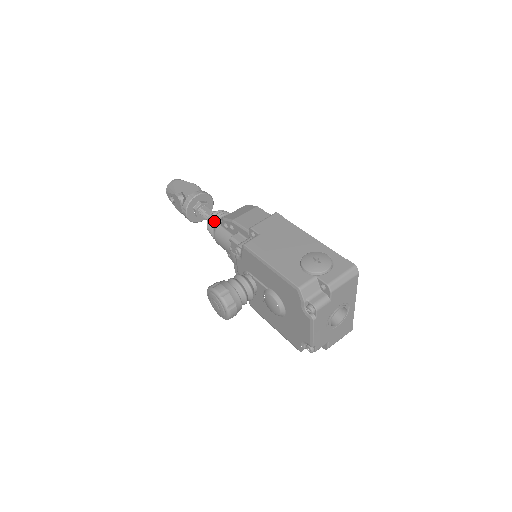
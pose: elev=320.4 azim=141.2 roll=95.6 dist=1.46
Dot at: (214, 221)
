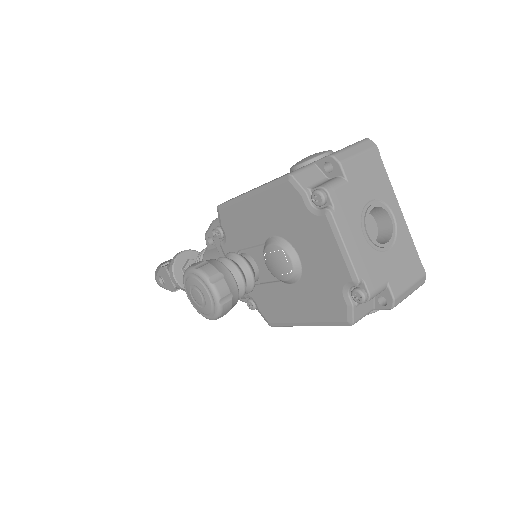
Dot at: (200, 254)
